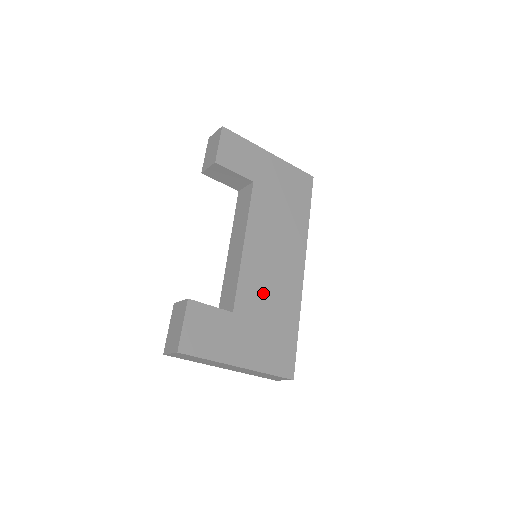
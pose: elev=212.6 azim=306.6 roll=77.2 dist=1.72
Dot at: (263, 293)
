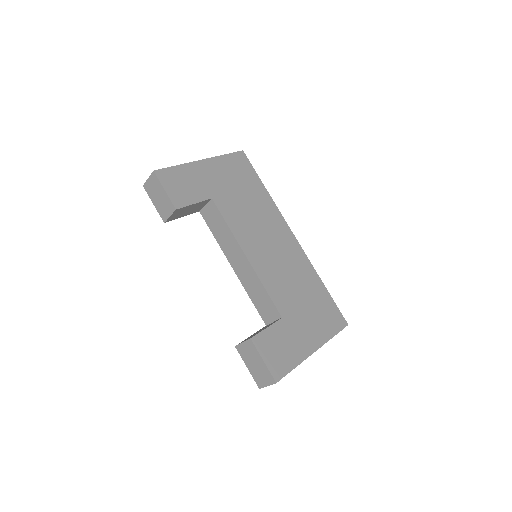
Dot at: (286, 283)
